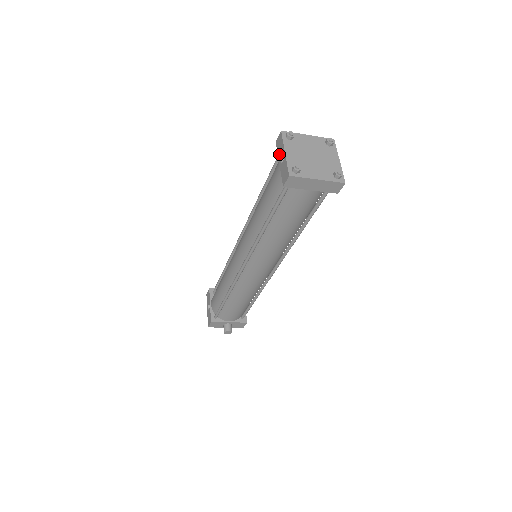
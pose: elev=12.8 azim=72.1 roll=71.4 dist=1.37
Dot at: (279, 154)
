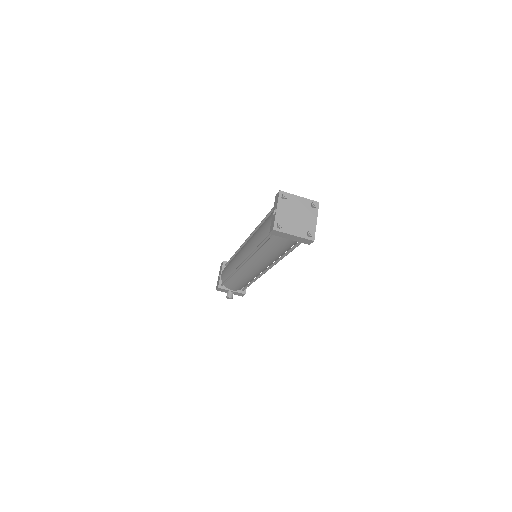
Dot at: (274, 207)
